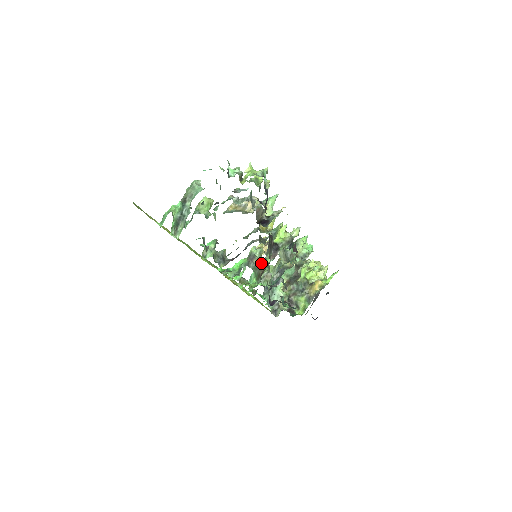
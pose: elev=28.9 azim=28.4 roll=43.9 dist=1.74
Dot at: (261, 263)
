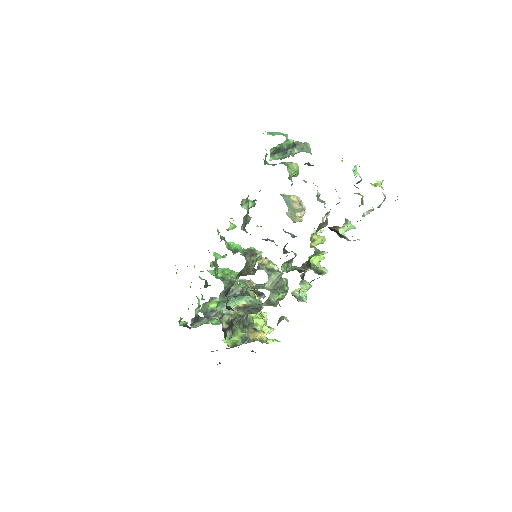
Dot at: (253, 266)
